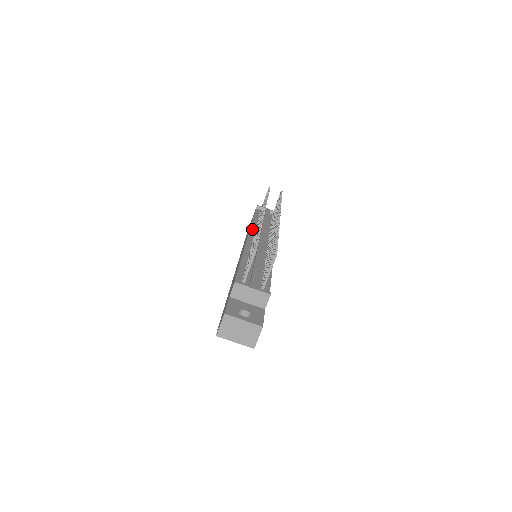
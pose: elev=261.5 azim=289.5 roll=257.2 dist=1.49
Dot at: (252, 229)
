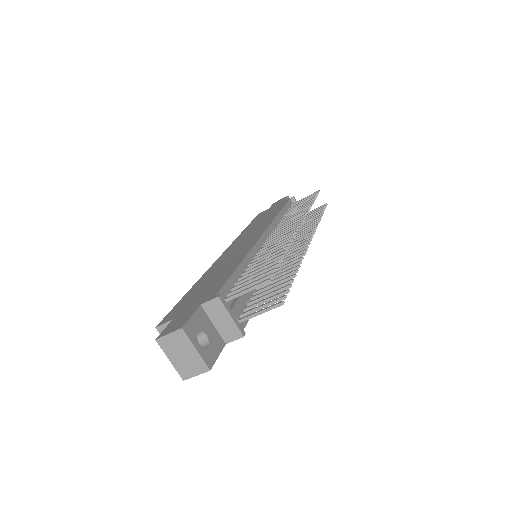
Dot at: (273, 224)
